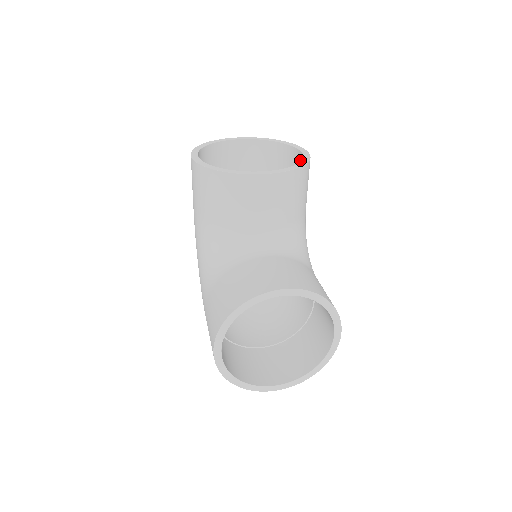
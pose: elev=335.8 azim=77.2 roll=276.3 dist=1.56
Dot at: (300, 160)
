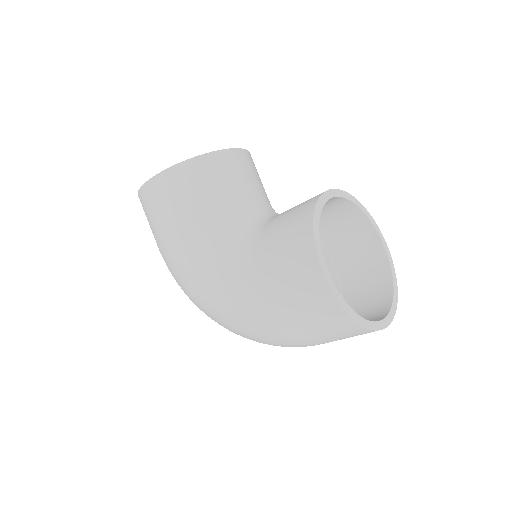
Dot at: occluded
